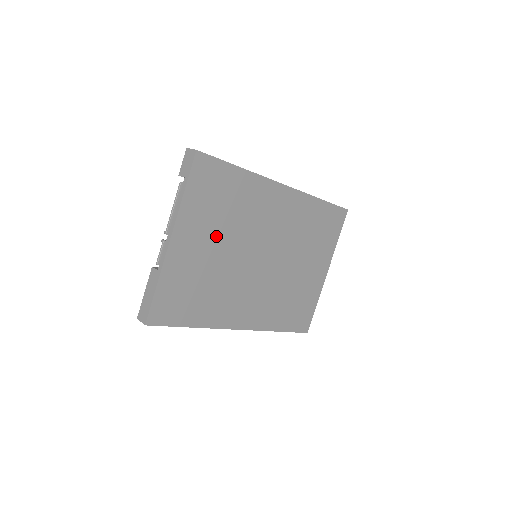
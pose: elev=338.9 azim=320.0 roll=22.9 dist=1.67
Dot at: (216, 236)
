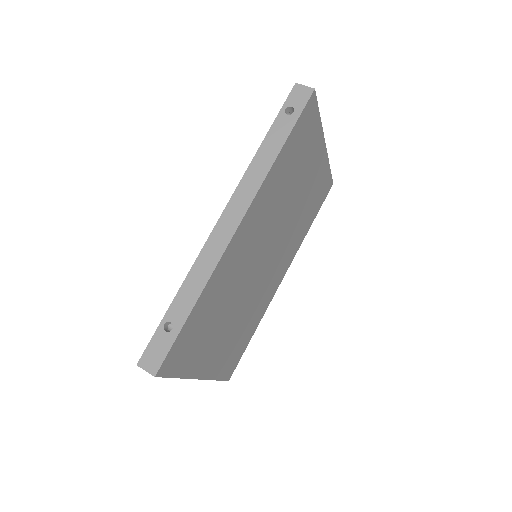
Dot at: (222, 326)
